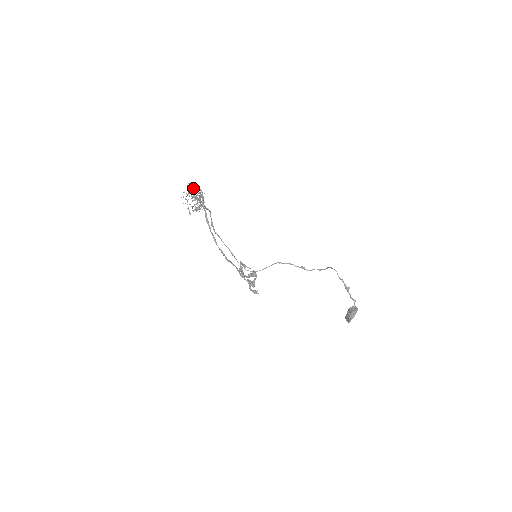
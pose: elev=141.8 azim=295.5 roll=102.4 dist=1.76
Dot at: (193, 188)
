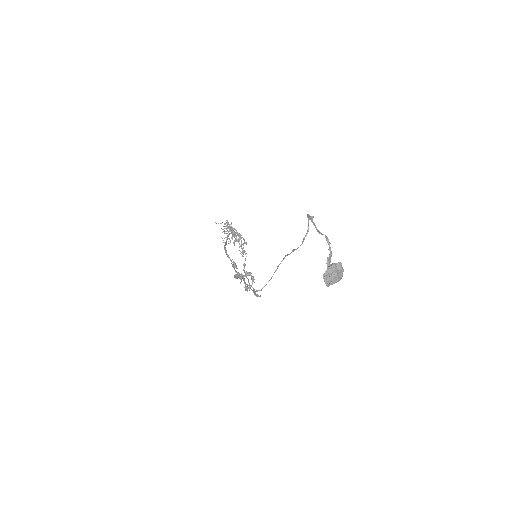
Dot at: occluded
